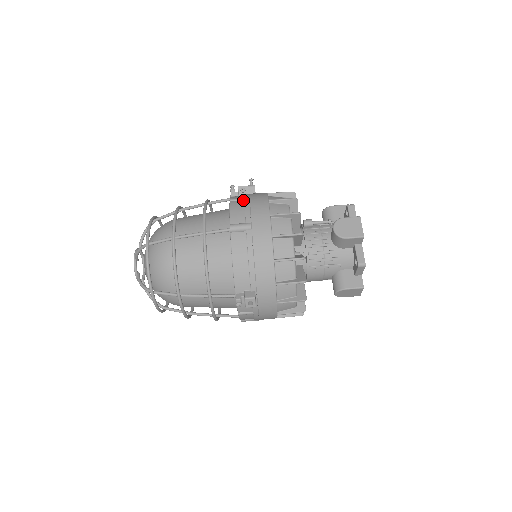
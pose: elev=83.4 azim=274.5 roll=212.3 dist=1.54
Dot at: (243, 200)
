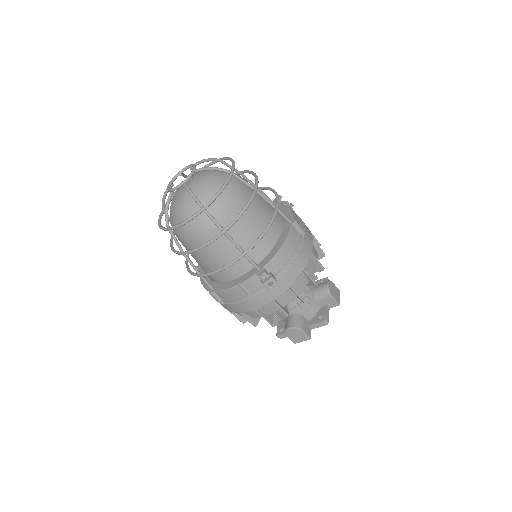
Dot at: (294, 212)
